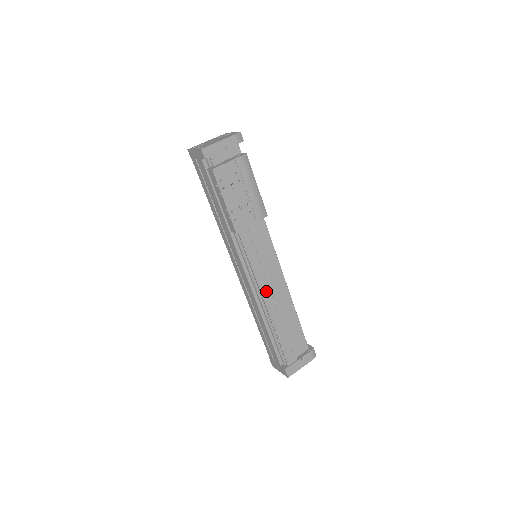
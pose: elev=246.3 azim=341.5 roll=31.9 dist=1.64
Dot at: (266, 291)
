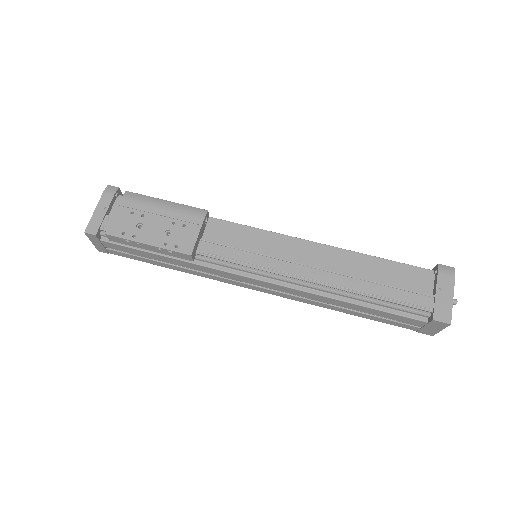
Dot at: (298, 271)
